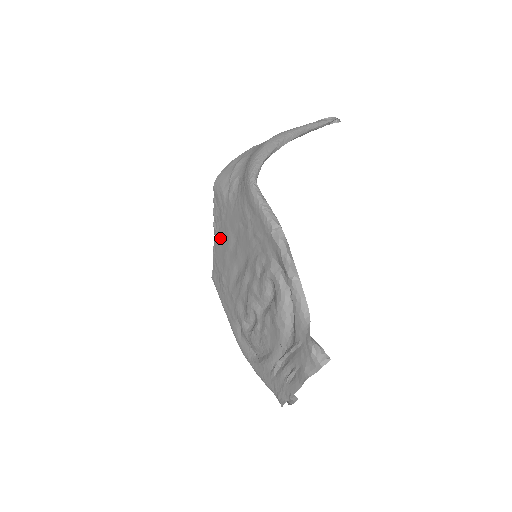
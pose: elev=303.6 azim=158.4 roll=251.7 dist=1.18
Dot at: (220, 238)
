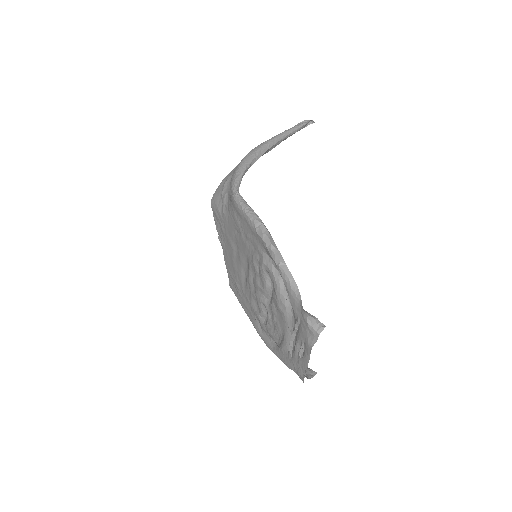
Dot at: (226, 249)
